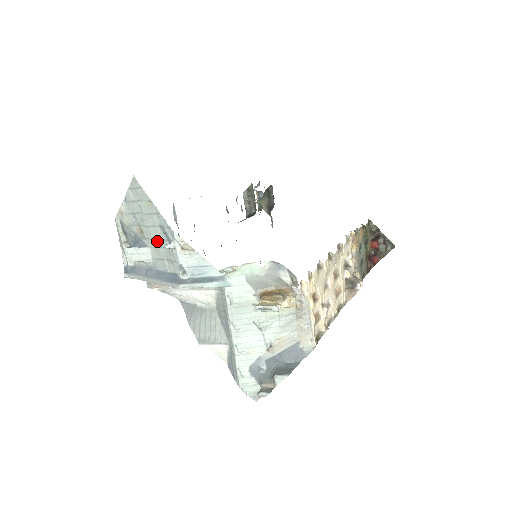
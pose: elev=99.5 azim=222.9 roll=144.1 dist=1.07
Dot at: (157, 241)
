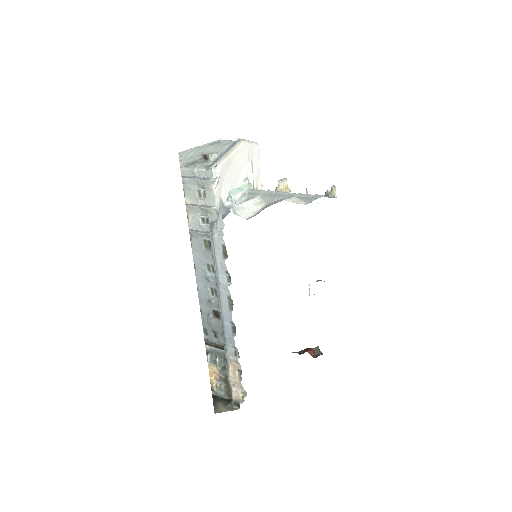
Dot at: (213, 148)
